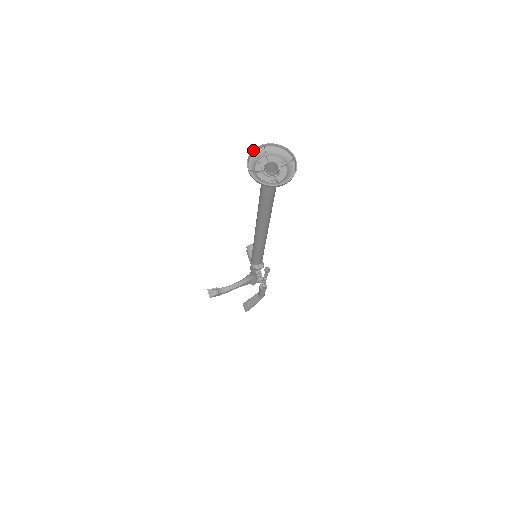
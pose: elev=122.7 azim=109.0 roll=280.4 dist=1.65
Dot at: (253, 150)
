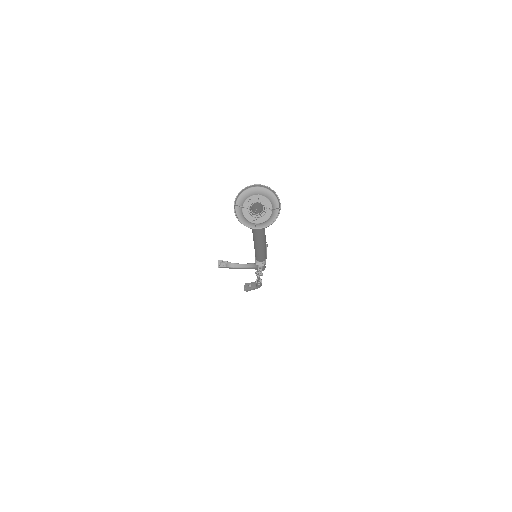
Dot at: (247, 187)
